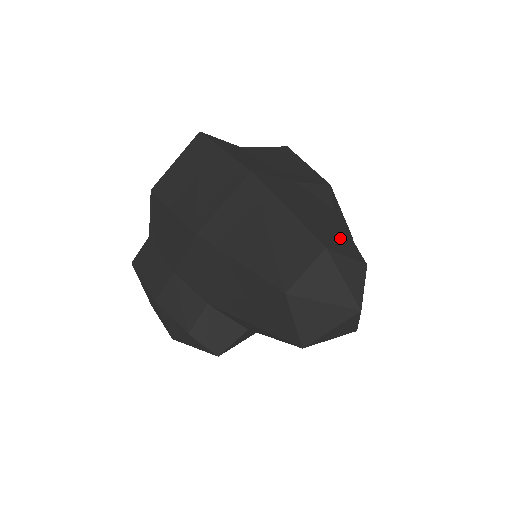
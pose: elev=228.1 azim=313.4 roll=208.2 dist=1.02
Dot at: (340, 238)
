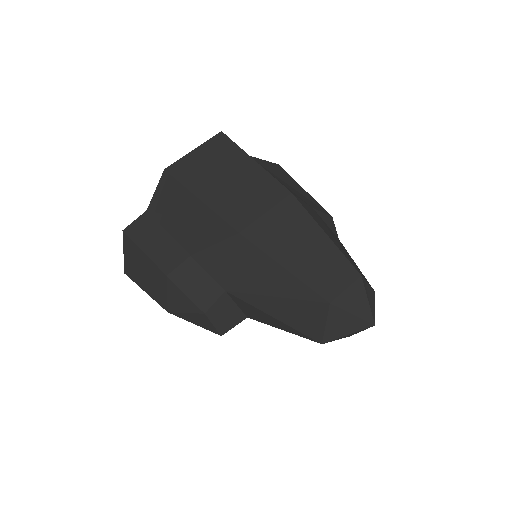
Dot at: (357, 267)
